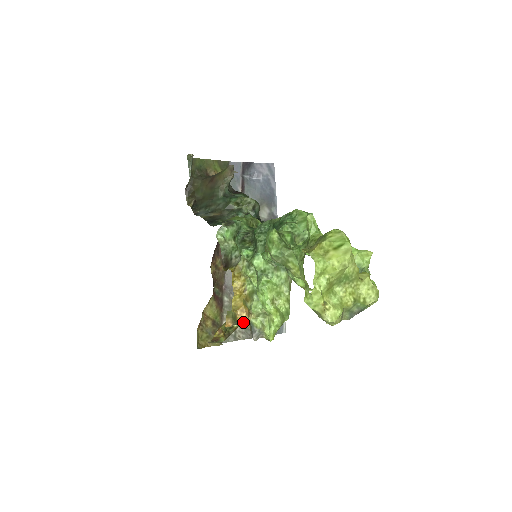
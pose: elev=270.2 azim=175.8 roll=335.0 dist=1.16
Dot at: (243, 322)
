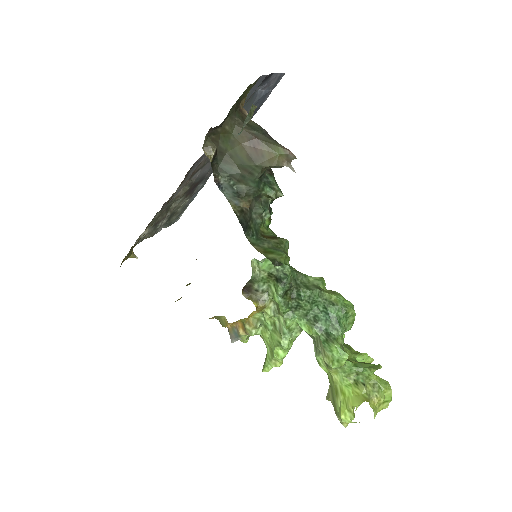
Dot at: (228, 326)
